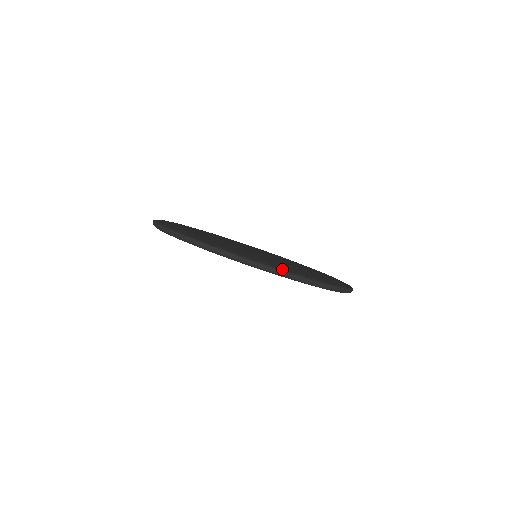
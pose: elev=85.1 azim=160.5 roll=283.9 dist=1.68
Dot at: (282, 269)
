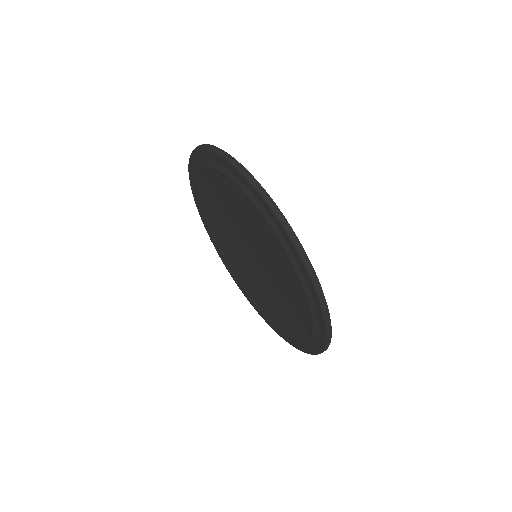
Dot at: (307, 257)
